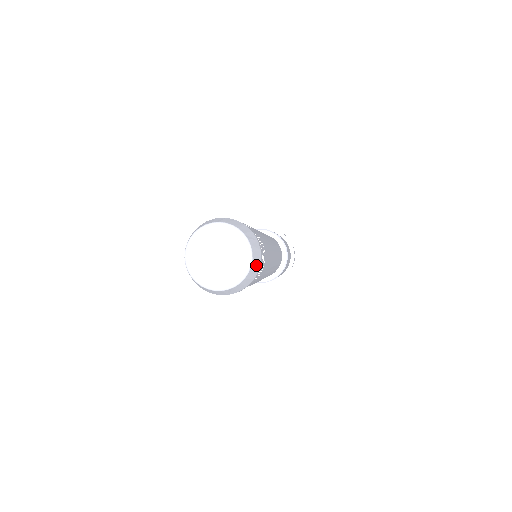
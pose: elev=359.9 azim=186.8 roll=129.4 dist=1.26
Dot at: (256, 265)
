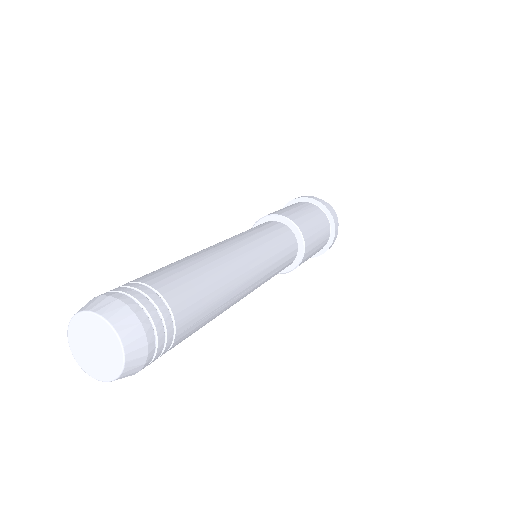
Dot at: (129, 323)
